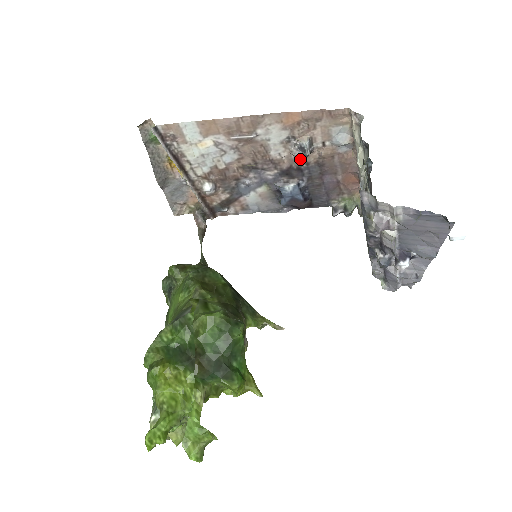
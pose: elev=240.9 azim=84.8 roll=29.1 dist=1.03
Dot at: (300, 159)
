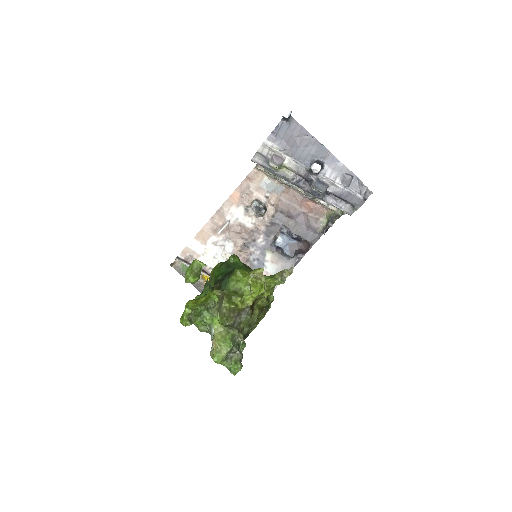
Dot at: (261, 213)
